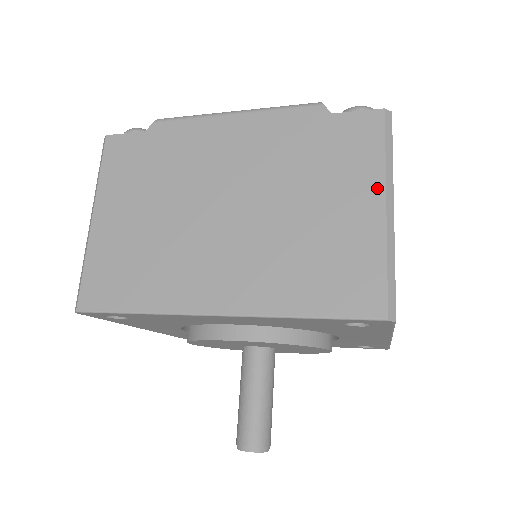
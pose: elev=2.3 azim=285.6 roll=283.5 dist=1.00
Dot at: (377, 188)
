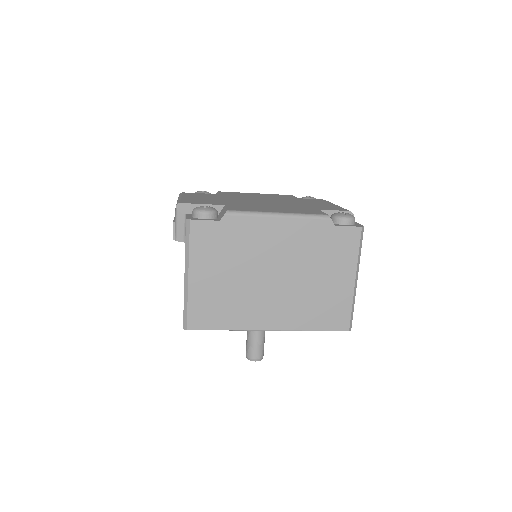
Dot at: (352, 271)
